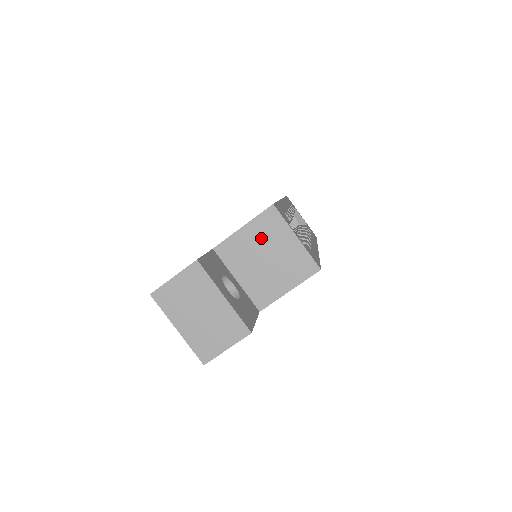
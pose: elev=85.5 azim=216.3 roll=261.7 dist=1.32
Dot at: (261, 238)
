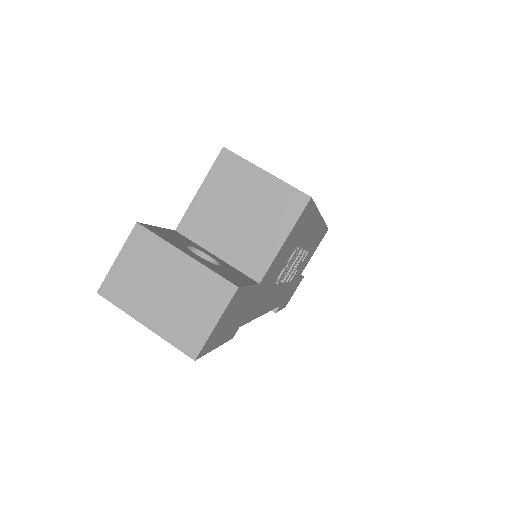
Dot at: (225, 192)
